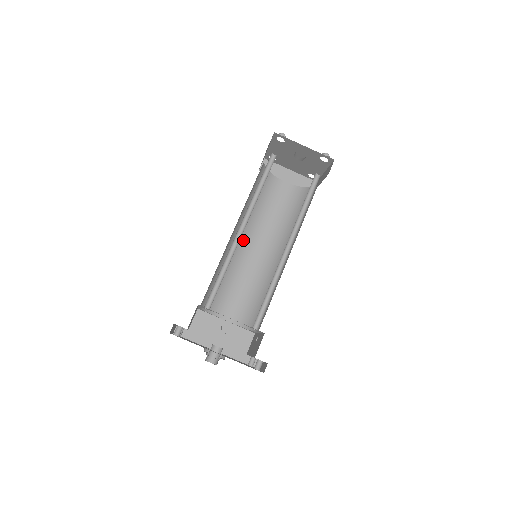
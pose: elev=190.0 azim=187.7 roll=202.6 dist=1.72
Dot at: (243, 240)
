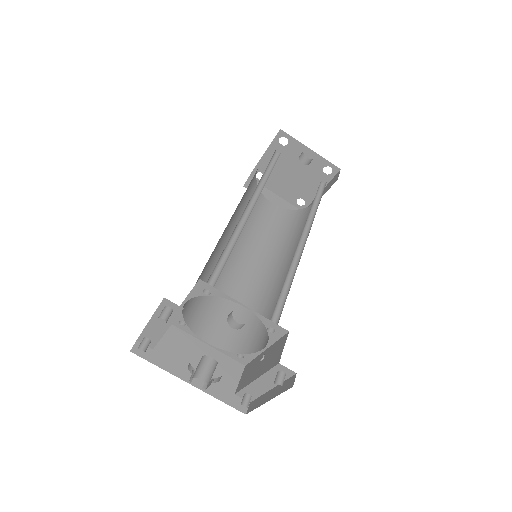
Dot at: occluded
